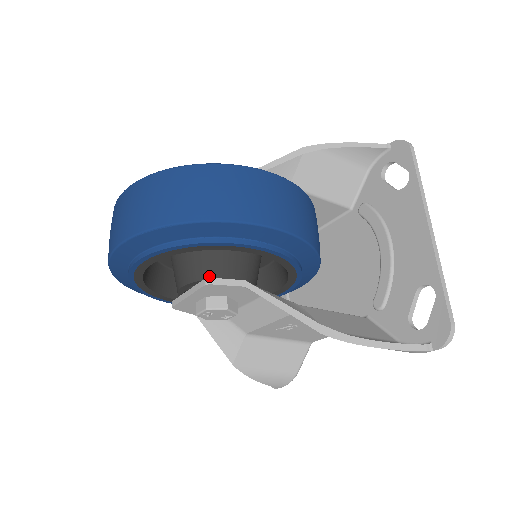
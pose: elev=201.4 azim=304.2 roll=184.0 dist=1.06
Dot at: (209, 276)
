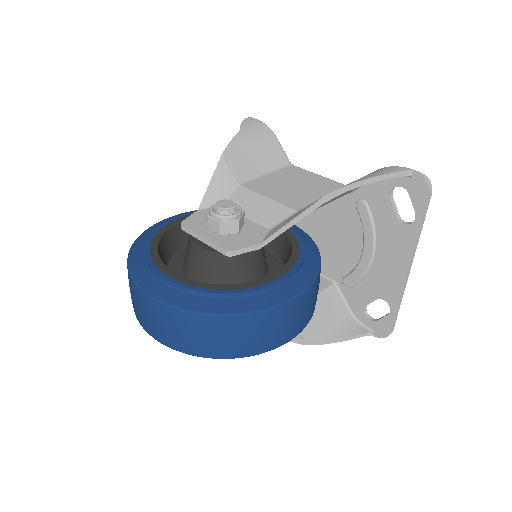
Dot at: occluded
